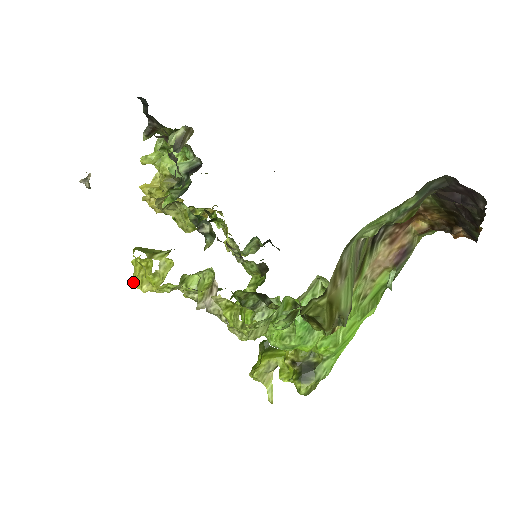
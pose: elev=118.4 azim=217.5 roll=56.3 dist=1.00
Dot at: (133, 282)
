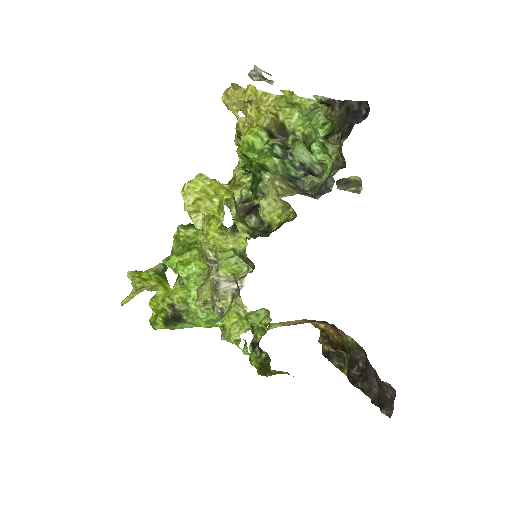
Dot at: (186, 190)
